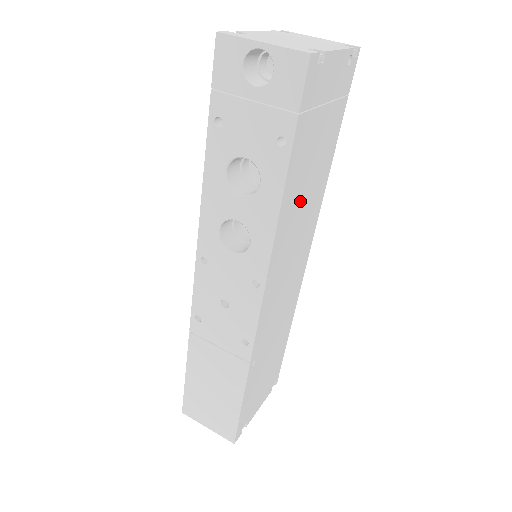
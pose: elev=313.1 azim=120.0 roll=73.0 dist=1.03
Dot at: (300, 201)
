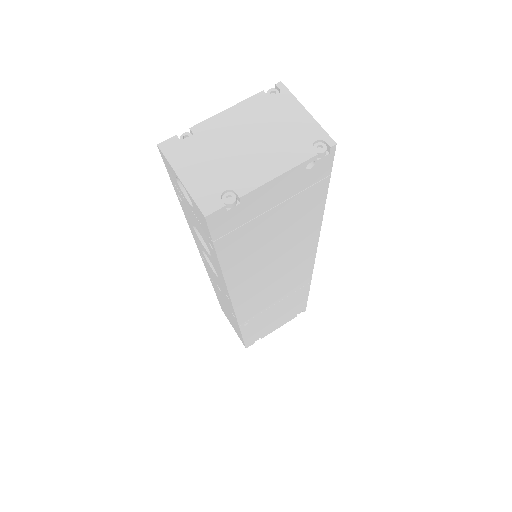
Dot at: (264, 257)
